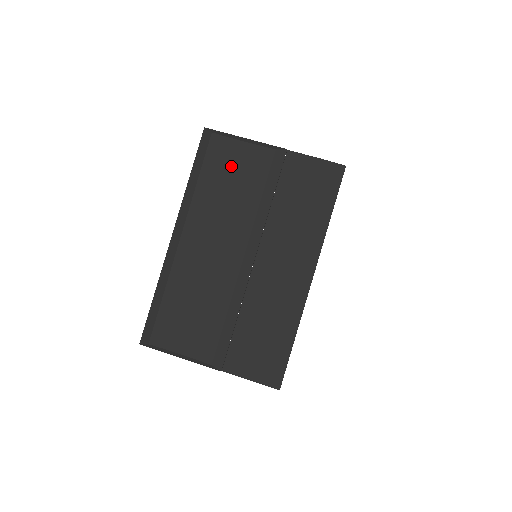
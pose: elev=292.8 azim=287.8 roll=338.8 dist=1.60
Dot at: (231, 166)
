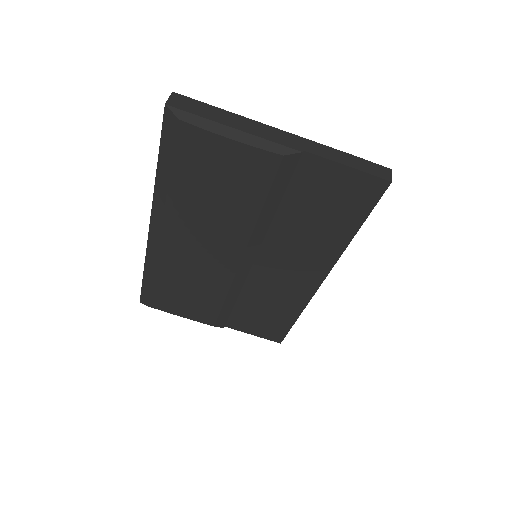
Dot at: (215, 170)
